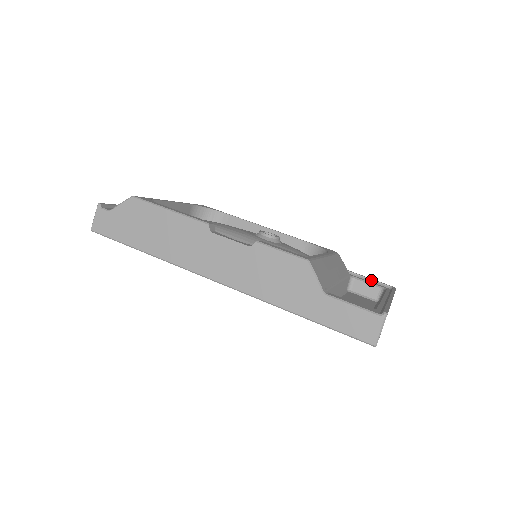
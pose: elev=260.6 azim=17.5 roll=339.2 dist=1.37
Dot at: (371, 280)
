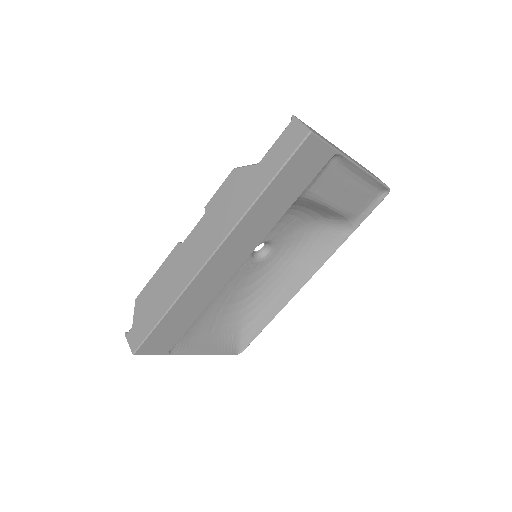
Dot at: occluded
